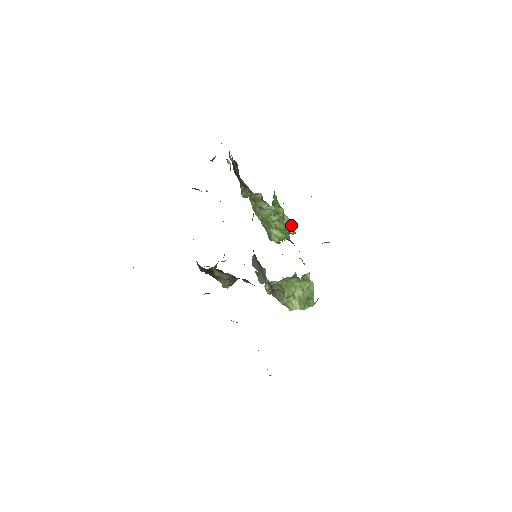
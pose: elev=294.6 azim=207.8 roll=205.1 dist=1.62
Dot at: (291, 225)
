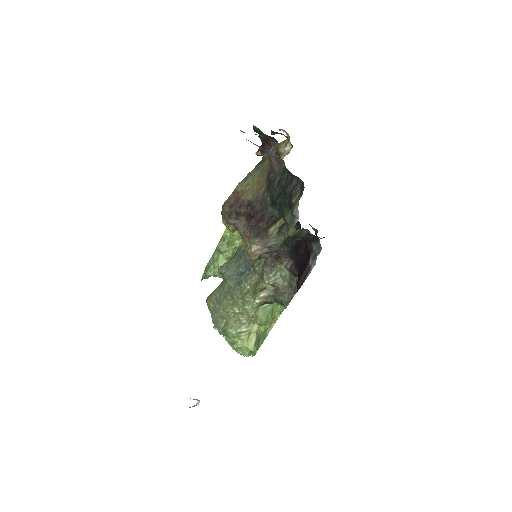
Dot at: occluded
